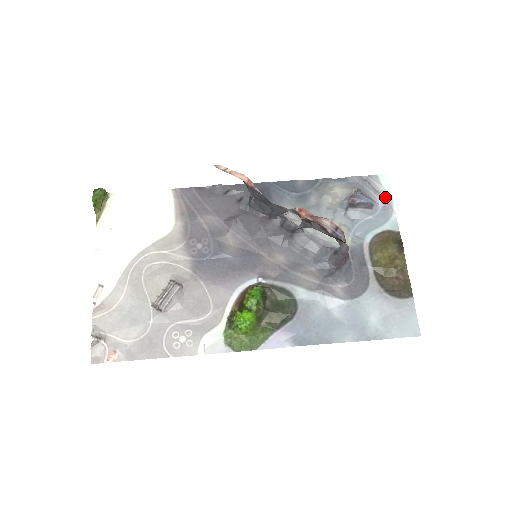
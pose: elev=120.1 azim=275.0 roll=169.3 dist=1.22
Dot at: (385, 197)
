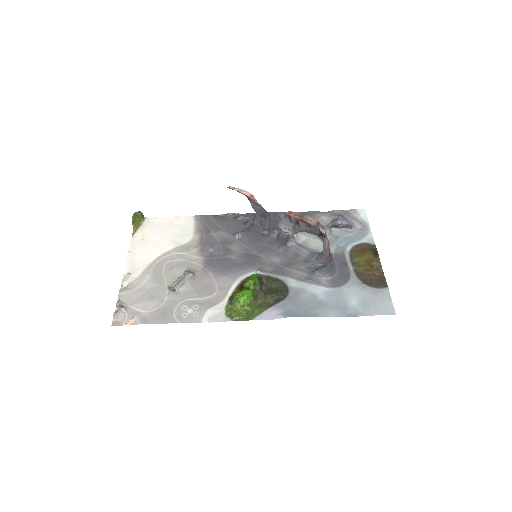
Dot at: (363, 223)
